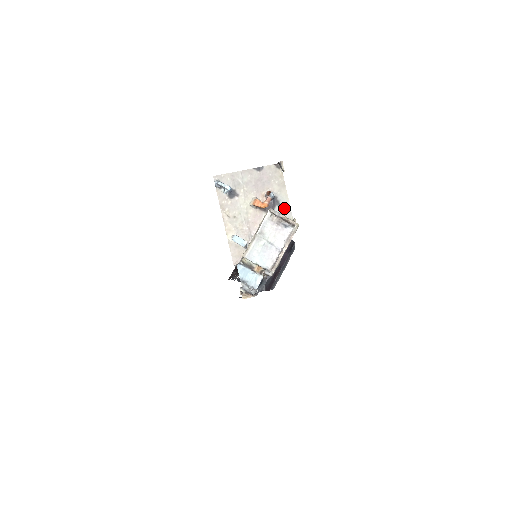
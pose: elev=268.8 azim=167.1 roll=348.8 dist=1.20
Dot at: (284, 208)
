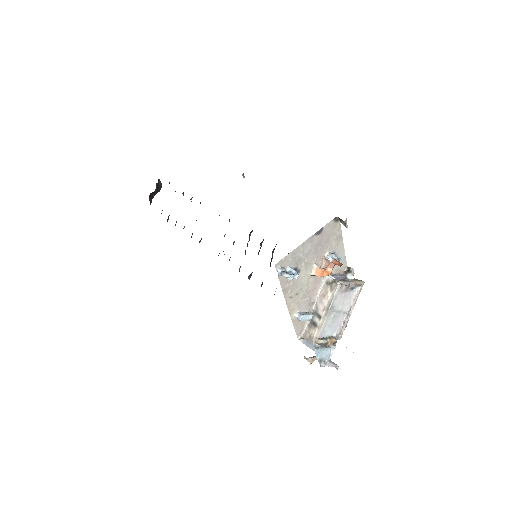
Dot at: (340, 260)
